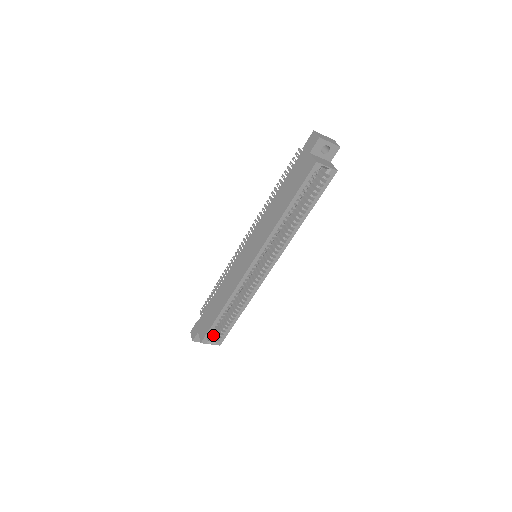
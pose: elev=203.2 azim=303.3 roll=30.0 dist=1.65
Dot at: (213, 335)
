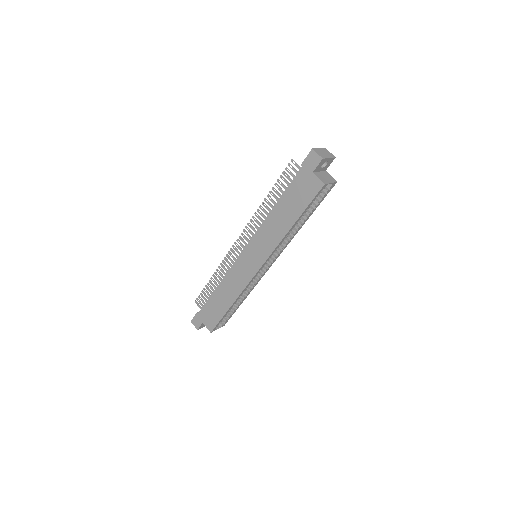
Dot at: occluded
